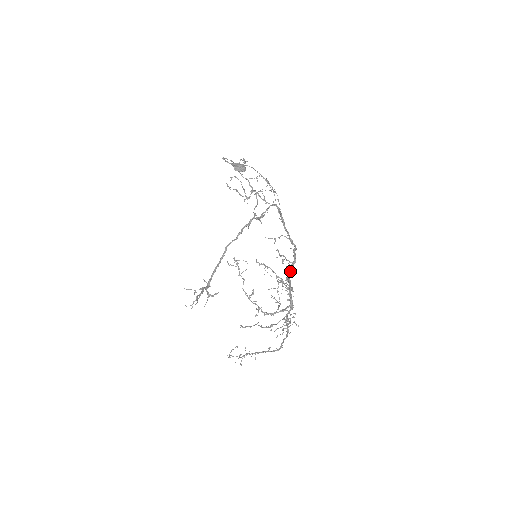
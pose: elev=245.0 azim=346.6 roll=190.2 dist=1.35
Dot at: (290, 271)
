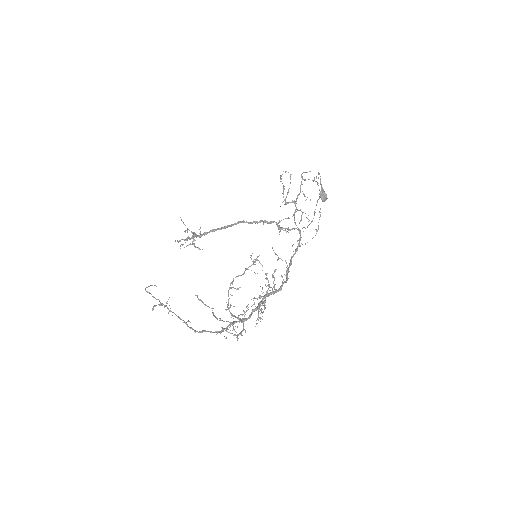
Dot at: (269, 295)
